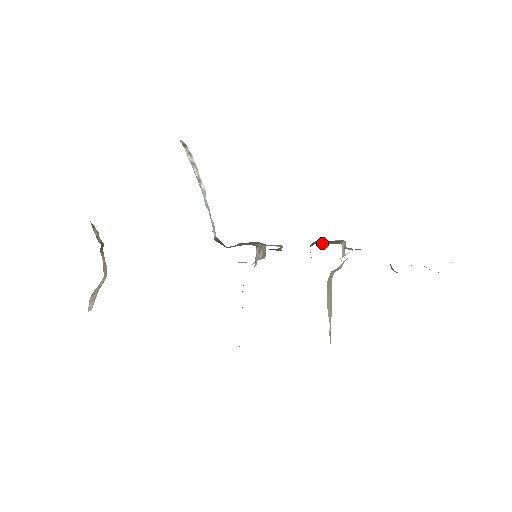
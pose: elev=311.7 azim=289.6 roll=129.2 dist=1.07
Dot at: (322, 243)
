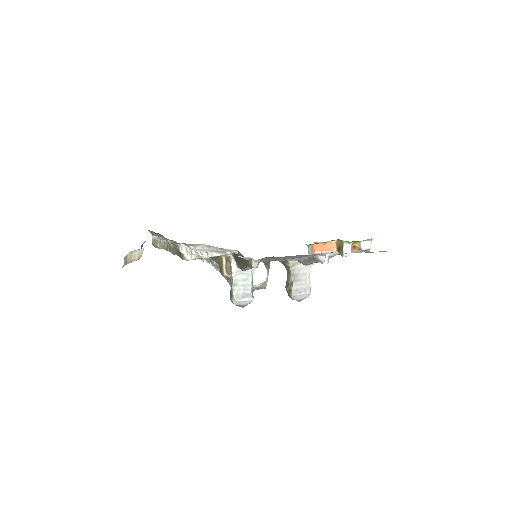
Dot at: occluded
